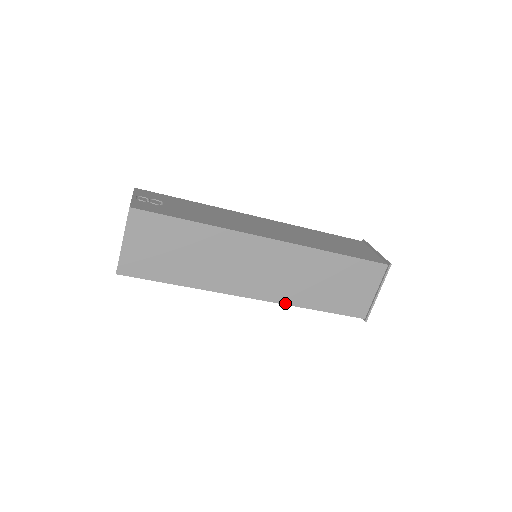
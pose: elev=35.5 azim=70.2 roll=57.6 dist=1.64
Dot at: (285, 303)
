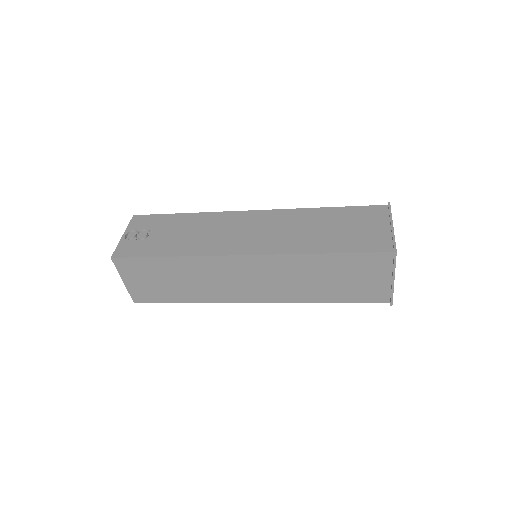
Dot at: (291, 302)
